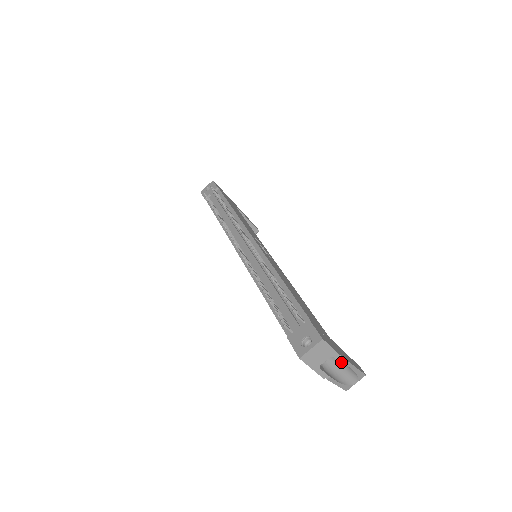
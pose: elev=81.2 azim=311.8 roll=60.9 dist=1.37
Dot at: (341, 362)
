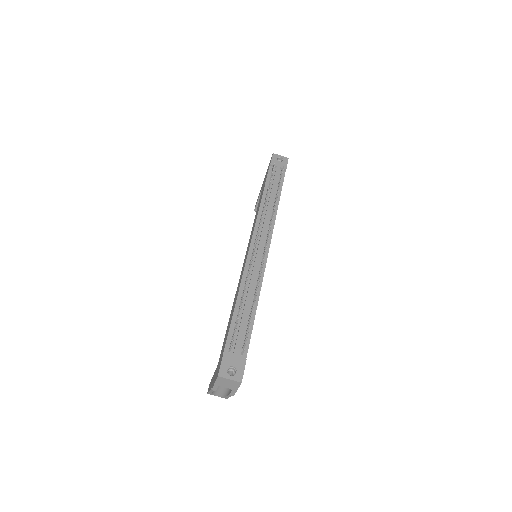
Dot at: (231, 394)
